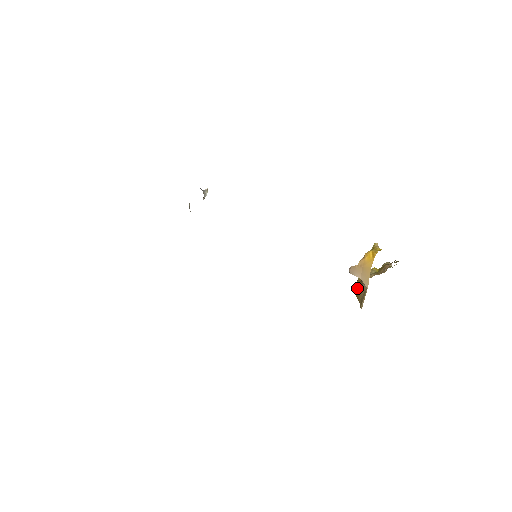
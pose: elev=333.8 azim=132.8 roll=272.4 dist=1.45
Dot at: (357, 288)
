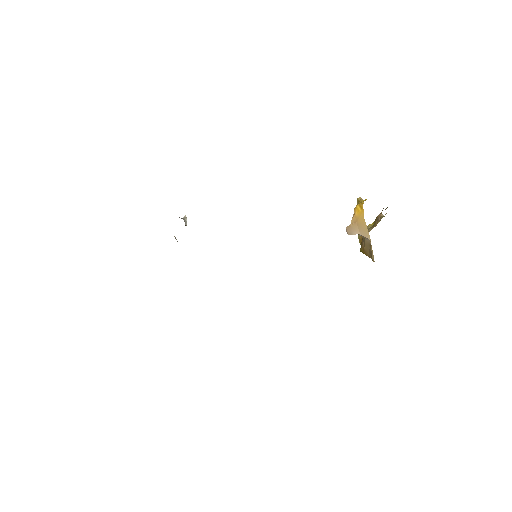
Dot at: (362, 247)
